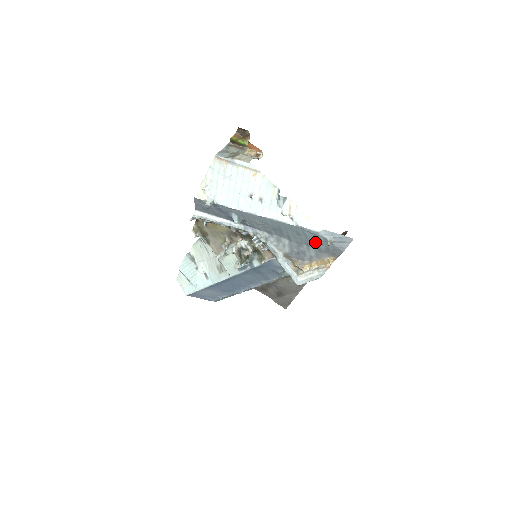
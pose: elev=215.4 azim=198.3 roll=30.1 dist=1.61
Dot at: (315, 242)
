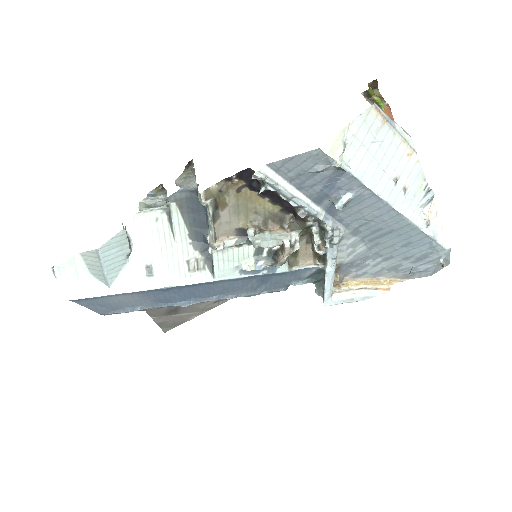
Dot at: (408, 258)
